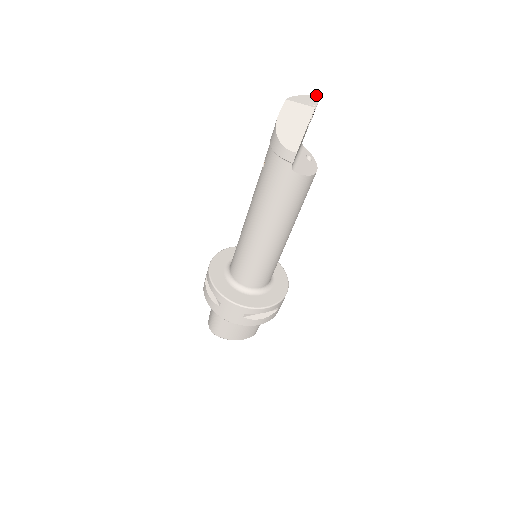
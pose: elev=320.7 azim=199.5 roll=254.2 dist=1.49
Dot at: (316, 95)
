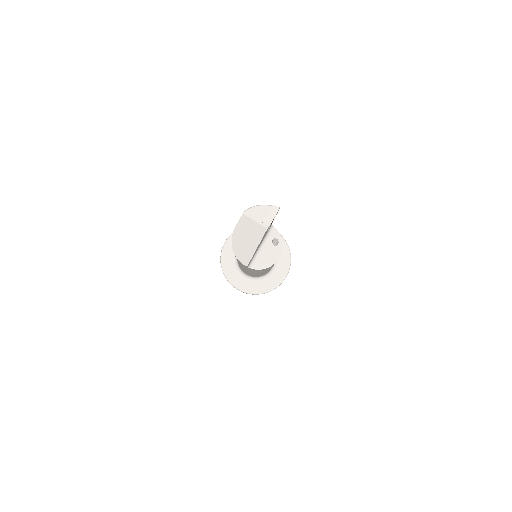
Dot at: (275, 206)
